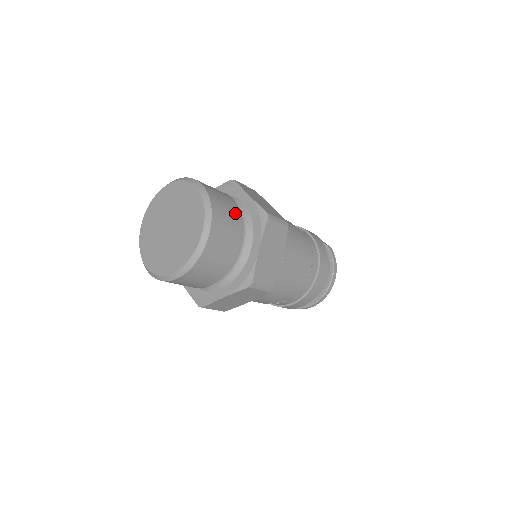
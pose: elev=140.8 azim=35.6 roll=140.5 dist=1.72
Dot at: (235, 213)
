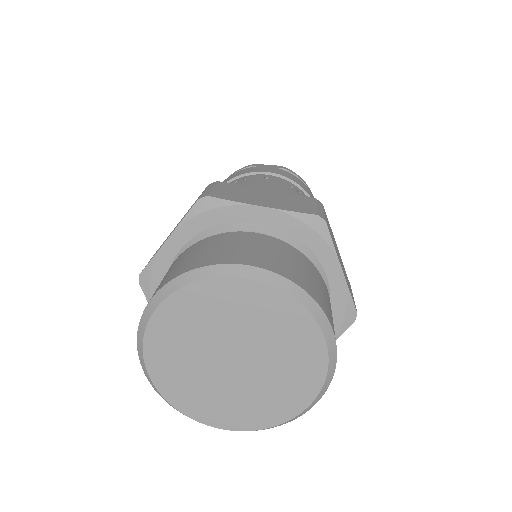
Dot at: (296, 256)
